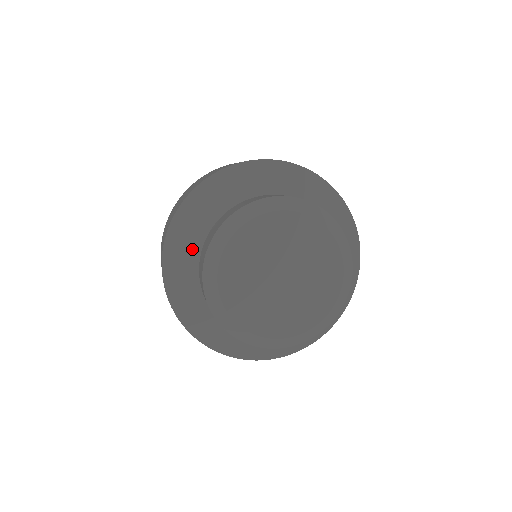
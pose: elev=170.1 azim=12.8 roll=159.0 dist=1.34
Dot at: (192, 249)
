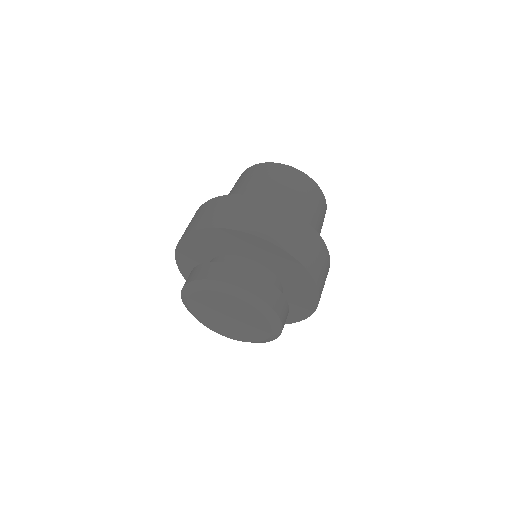
Dot at: (196, 253)
